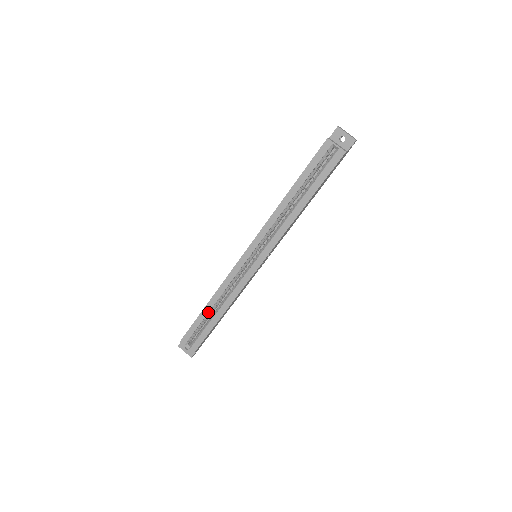
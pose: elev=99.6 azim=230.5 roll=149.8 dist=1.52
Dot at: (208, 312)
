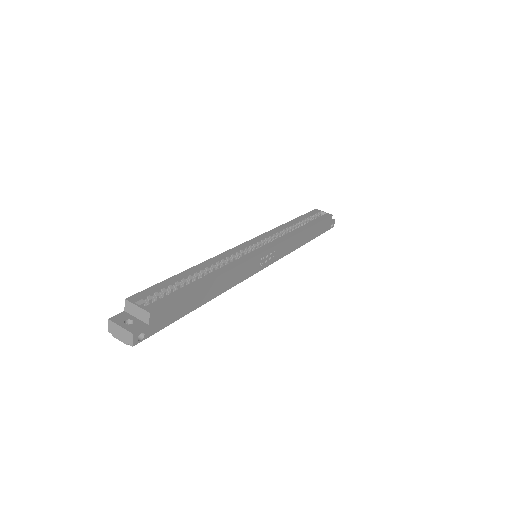
Dot at: (190, 275)
